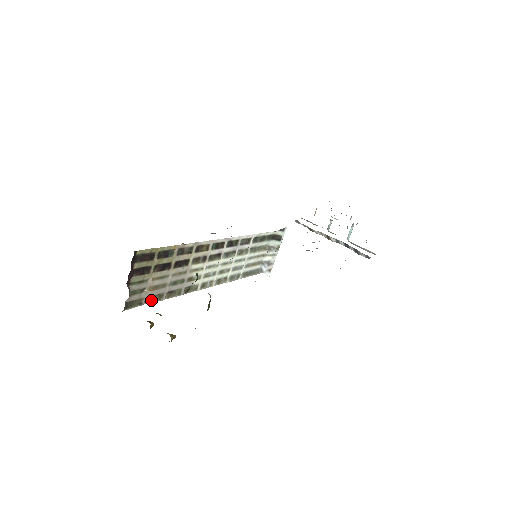
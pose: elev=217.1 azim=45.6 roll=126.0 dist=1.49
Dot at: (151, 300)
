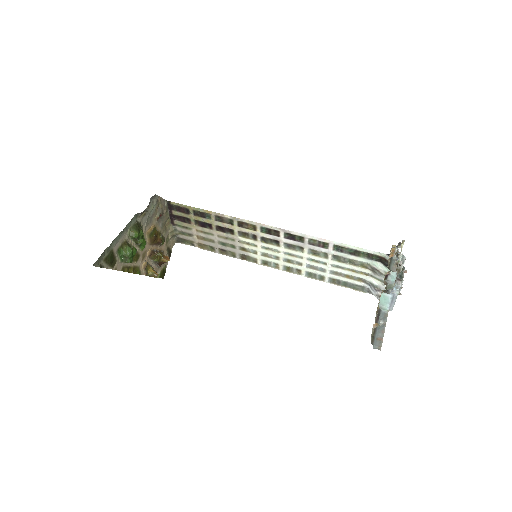
Dot at: (203, 247)
